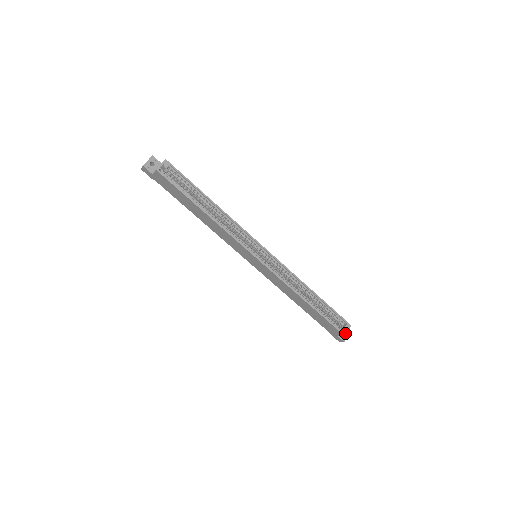
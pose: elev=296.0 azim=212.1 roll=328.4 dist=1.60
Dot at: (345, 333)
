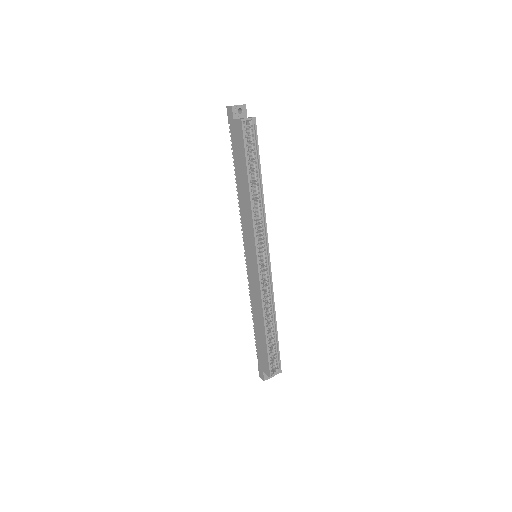
Dot at: (272, 375)
